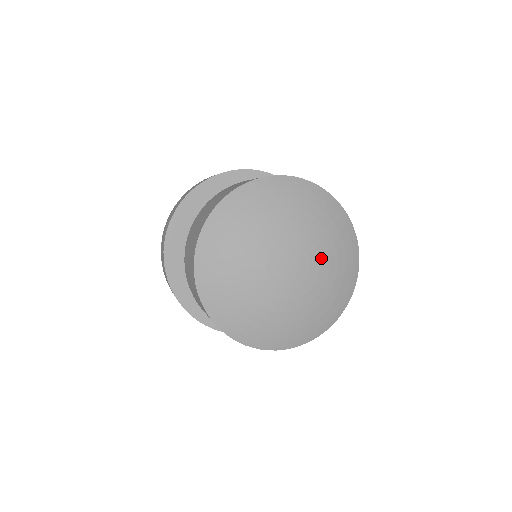
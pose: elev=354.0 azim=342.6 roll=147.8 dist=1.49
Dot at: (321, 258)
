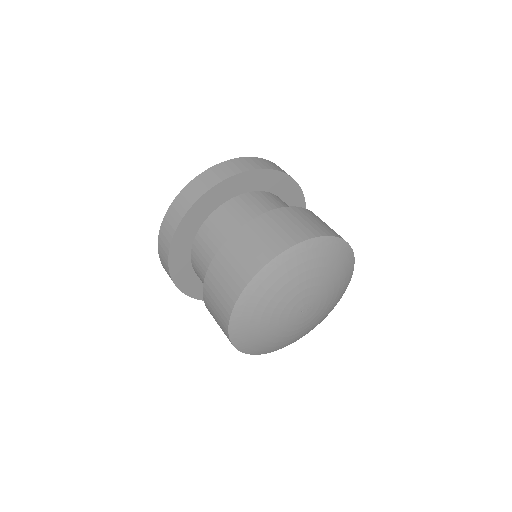
Dot at: (320, 313)
